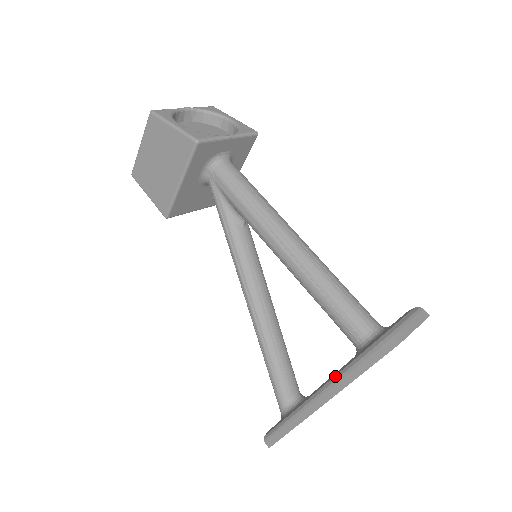
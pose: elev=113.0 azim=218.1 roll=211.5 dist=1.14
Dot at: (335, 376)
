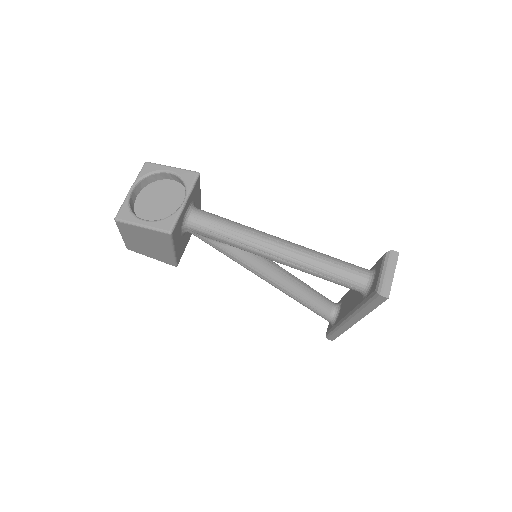
Dot at: (355, 312)
